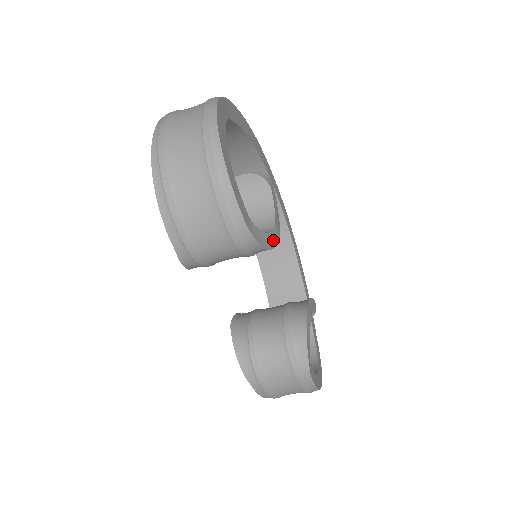
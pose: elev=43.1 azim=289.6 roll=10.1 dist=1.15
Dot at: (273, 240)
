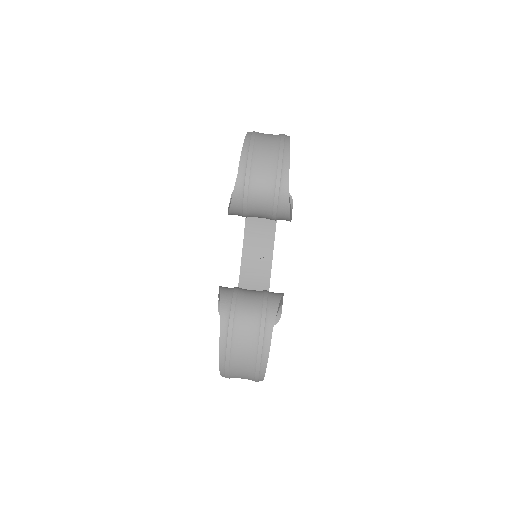
Dot at: (290, 213)
